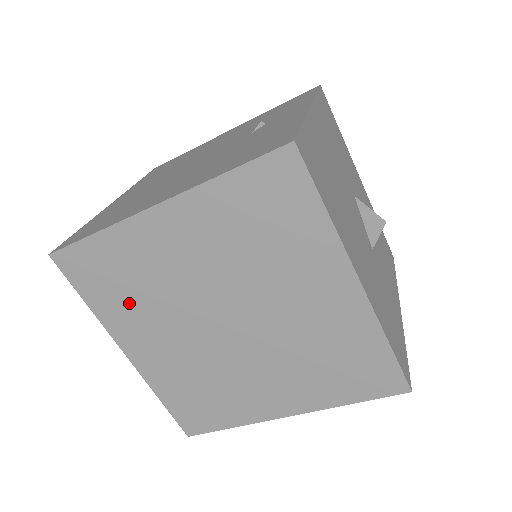
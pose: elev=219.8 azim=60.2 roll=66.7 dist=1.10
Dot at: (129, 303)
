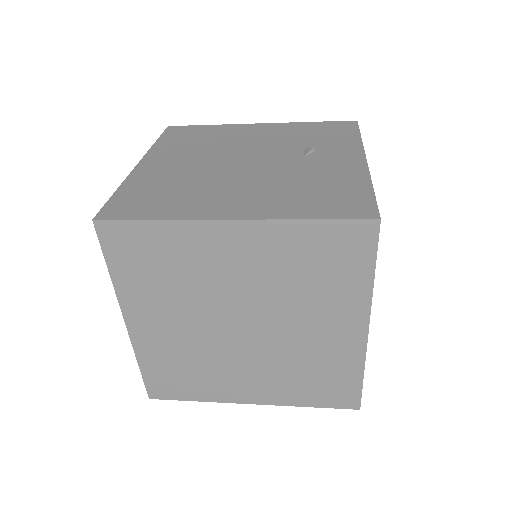
Dot at: (155, 285)
